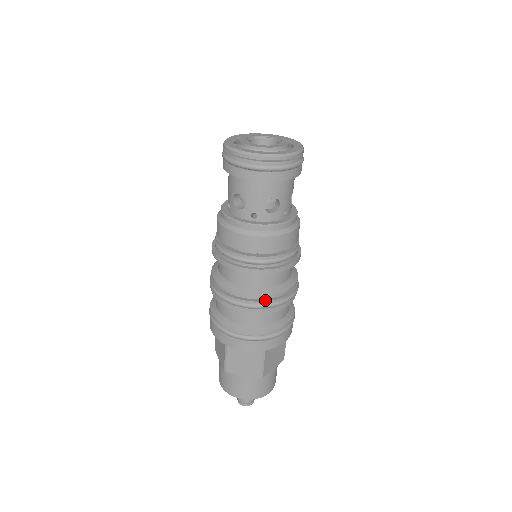
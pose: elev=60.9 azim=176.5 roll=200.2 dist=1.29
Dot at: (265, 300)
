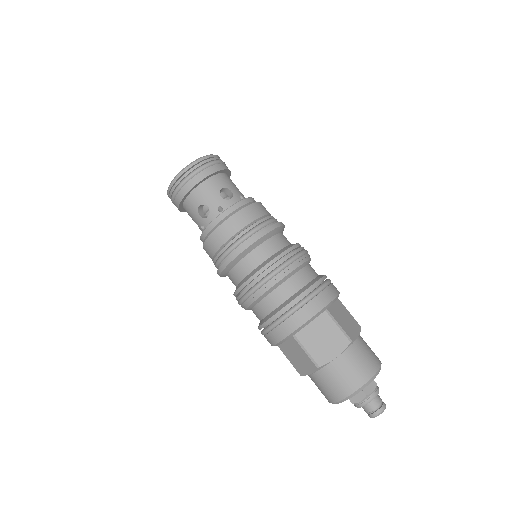
Dot at: (282, 259)
